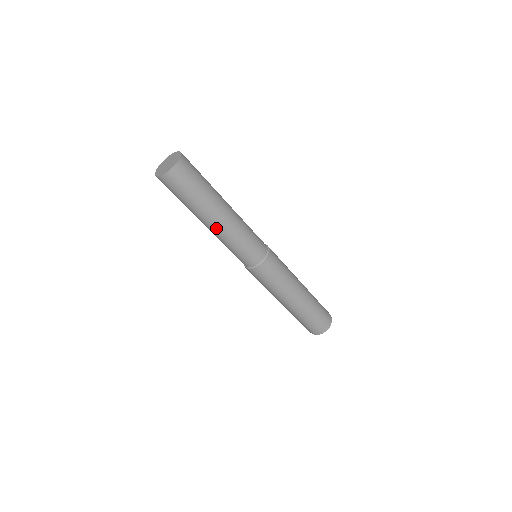
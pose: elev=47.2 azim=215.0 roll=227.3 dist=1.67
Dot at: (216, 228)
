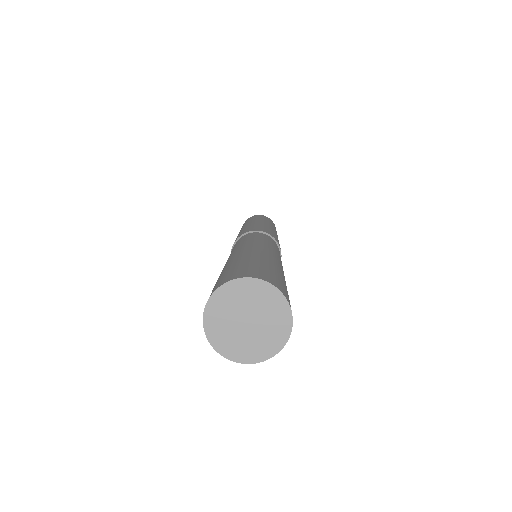
Dot at: occluded
